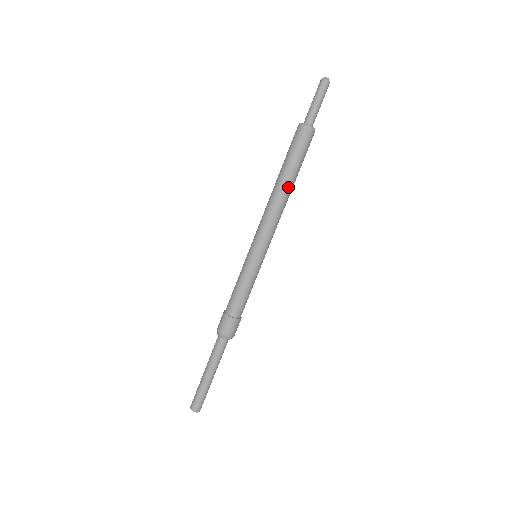
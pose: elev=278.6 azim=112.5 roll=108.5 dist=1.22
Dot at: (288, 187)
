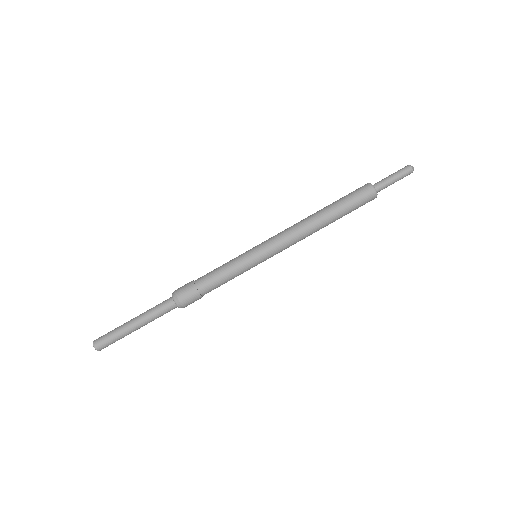
Dot at: (321, 216)
